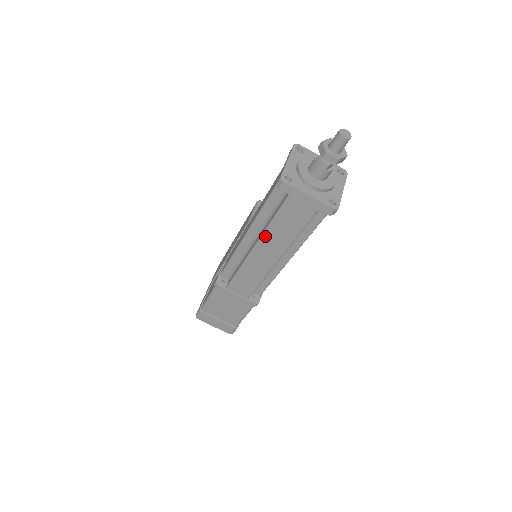
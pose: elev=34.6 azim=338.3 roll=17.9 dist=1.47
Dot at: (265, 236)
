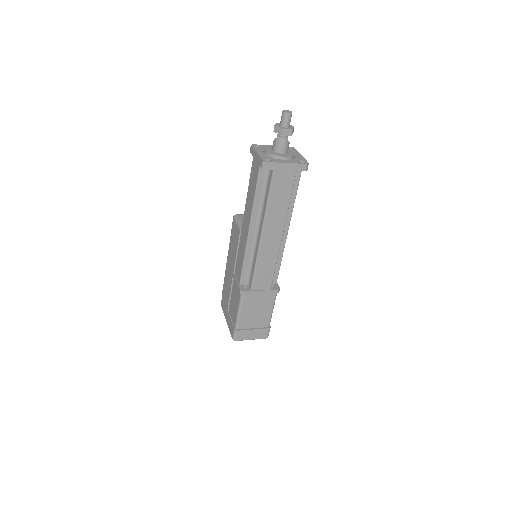
Dot at: (267, 218)
